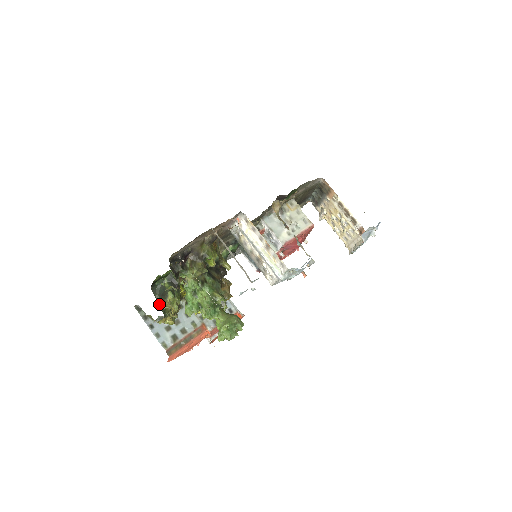
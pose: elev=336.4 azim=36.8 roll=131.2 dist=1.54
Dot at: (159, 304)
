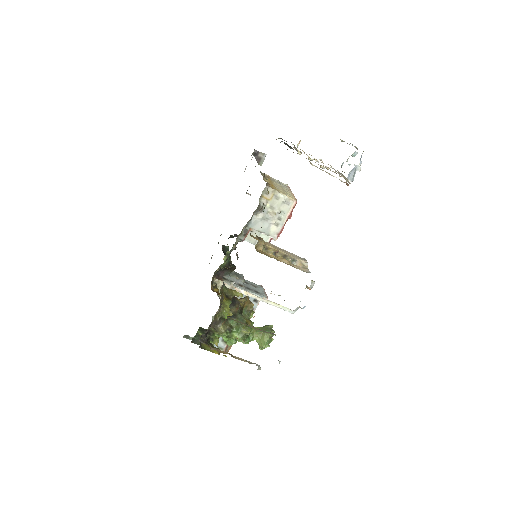
Dot at: occluded
